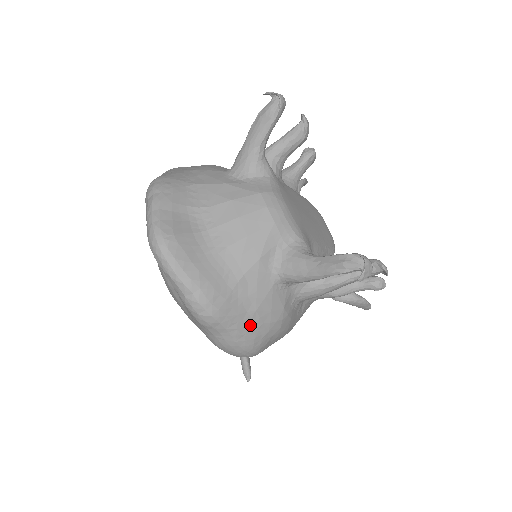
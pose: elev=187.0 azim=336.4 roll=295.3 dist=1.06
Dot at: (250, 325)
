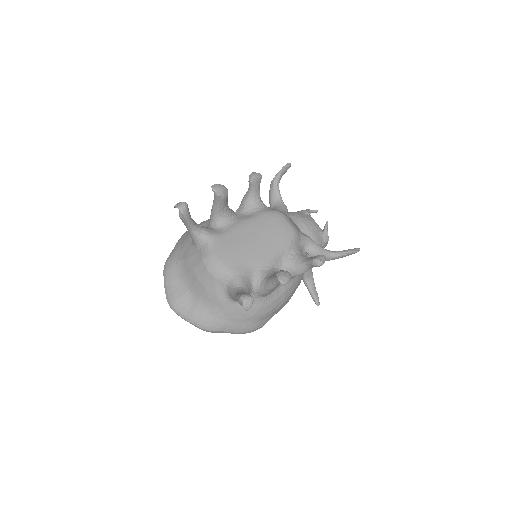
Dot at: (236, 324)
